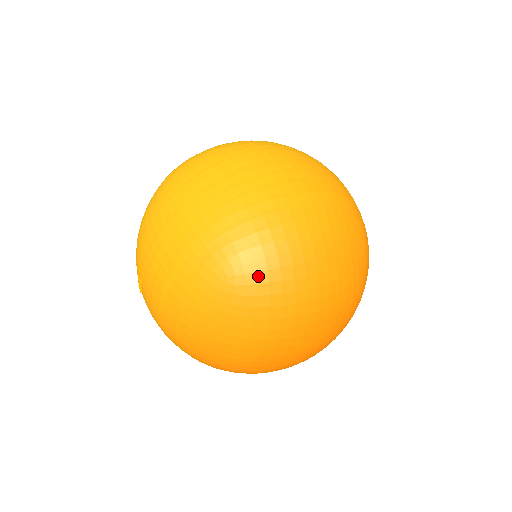
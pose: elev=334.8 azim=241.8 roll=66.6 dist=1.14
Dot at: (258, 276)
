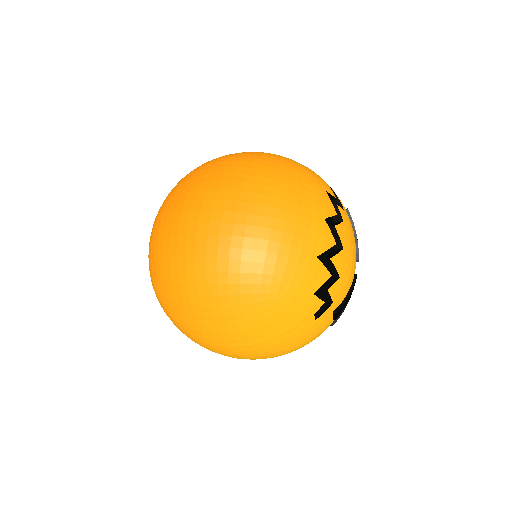
Dot at: occluded
